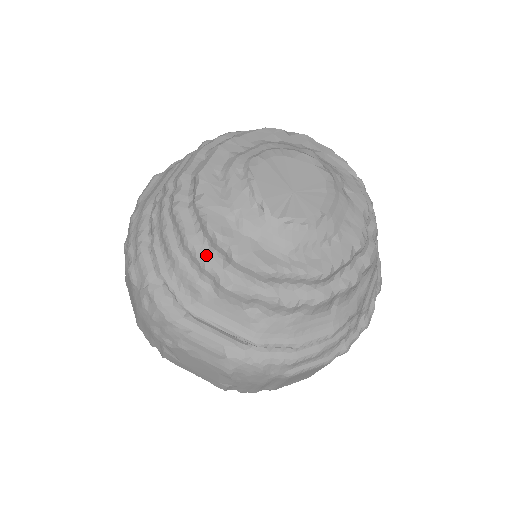
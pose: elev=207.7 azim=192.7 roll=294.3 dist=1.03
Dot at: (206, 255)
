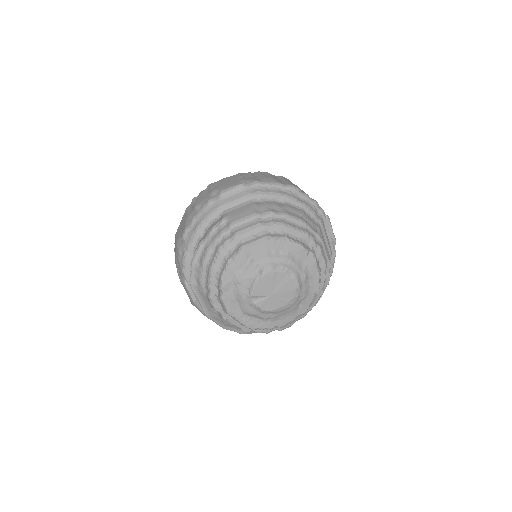
Dot at: (213, 283)
